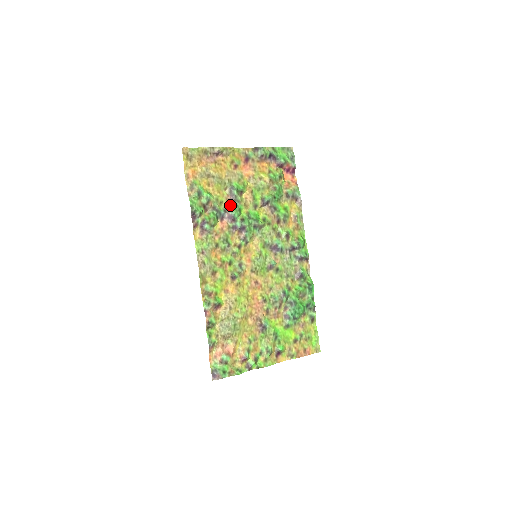
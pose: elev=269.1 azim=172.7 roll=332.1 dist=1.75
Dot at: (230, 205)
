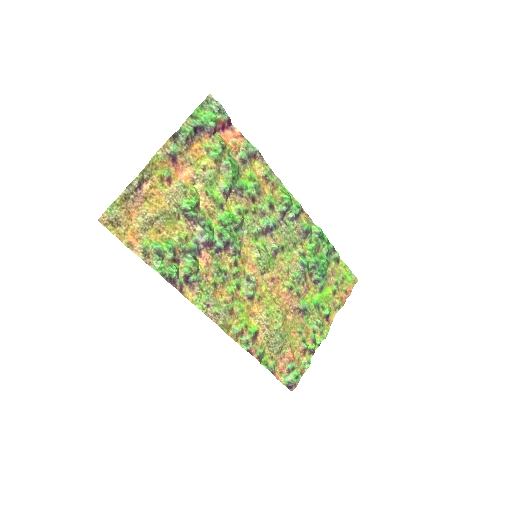
Dot at: (196, 231)
